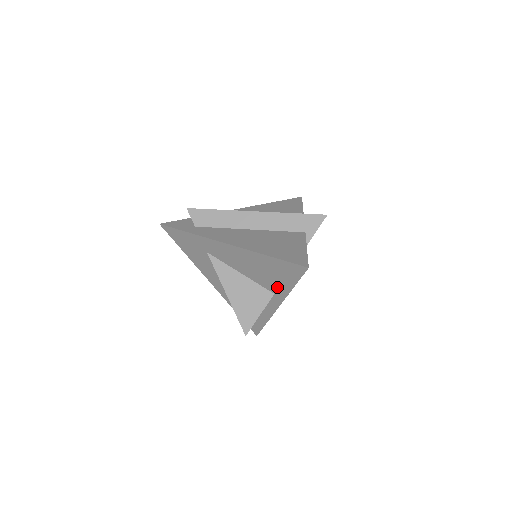
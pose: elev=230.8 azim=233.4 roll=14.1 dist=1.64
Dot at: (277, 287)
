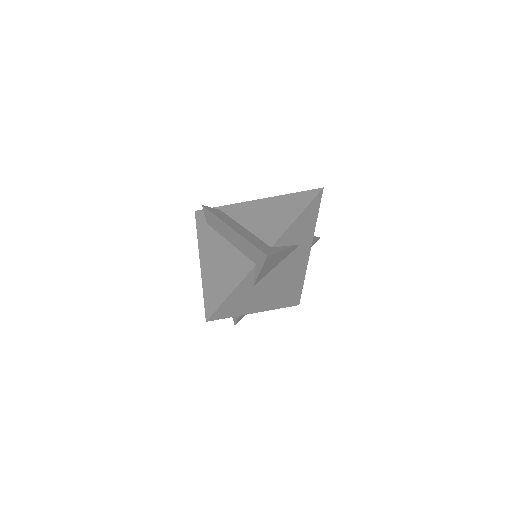
Dot at: occluded
